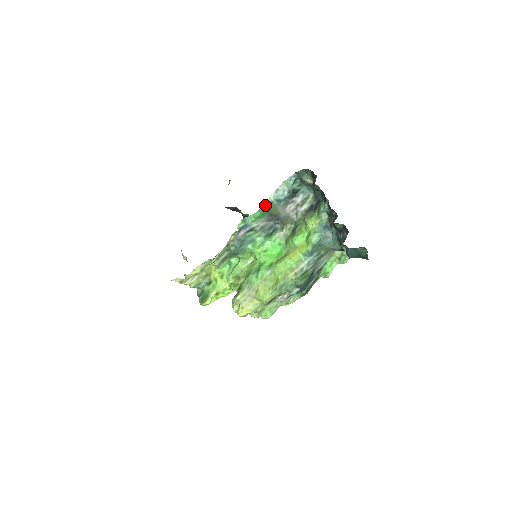
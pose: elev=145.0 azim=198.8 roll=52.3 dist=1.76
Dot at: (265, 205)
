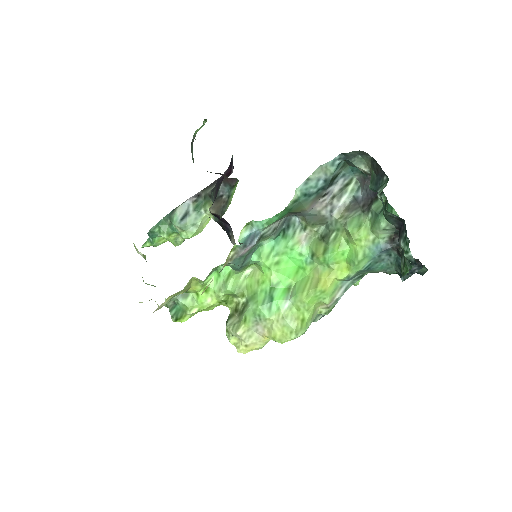
Dot at: (287, 206)
